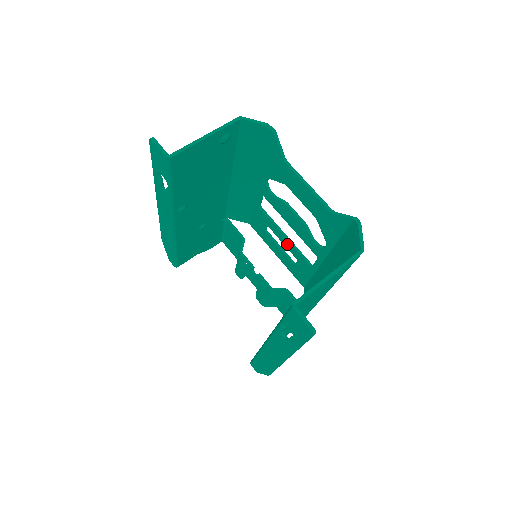
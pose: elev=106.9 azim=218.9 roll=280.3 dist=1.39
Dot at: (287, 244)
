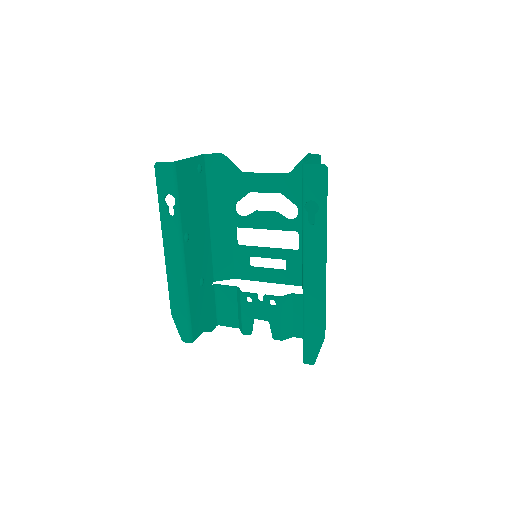
Dot at: (272, 253)
